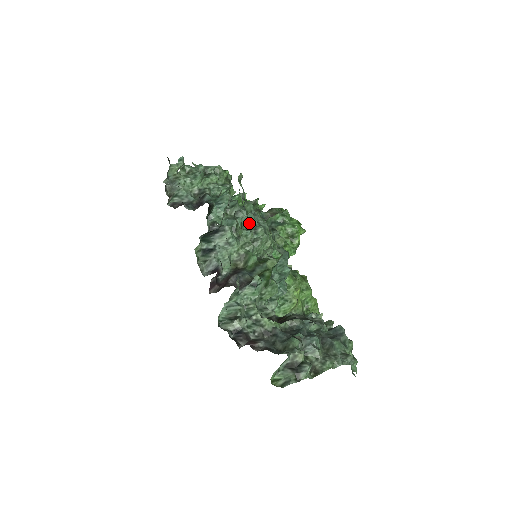
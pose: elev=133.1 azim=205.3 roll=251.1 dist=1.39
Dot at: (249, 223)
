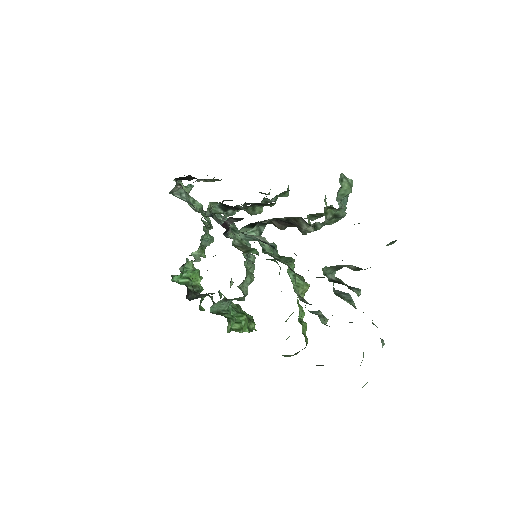
Dot at: occluded
